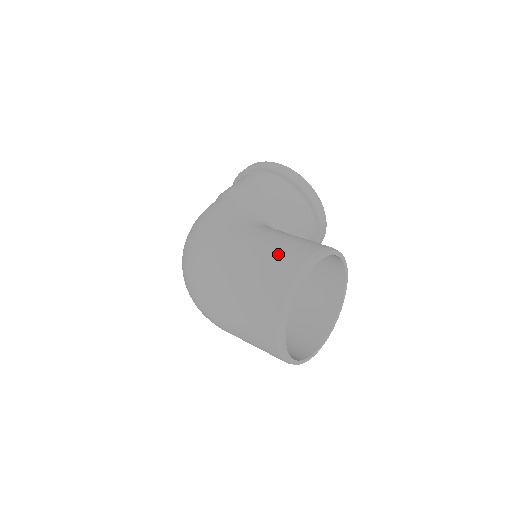
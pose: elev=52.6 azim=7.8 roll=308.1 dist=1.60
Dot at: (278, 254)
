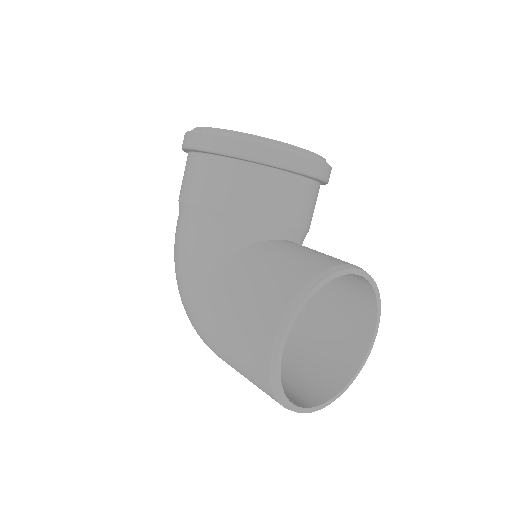
Dot at: (243, 337)
